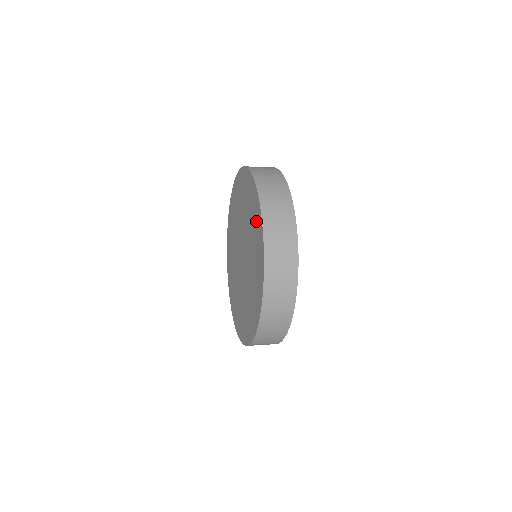
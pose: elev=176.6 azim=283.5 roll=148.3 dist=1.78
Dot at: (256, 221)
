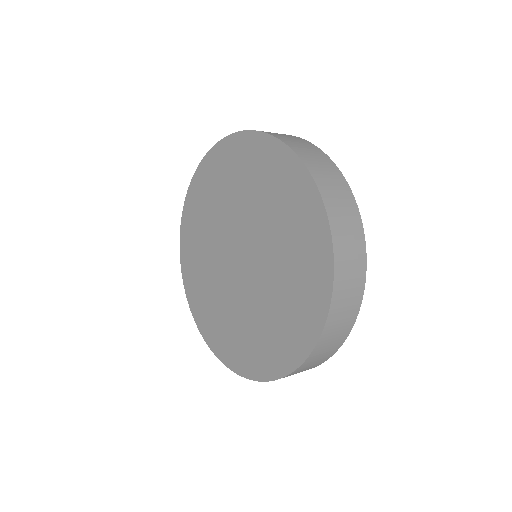
Dot at: (252, 157)
